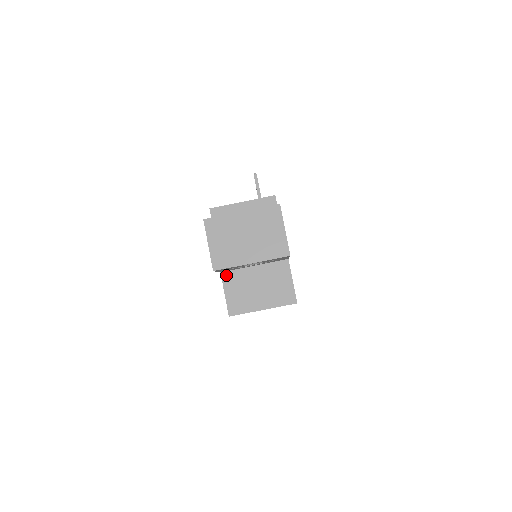
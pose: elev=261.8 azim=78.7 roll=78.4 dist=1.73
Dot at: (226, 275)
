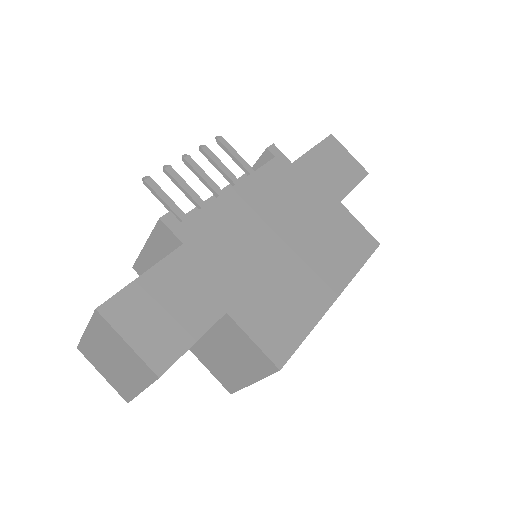
Dot at: (193, 349)
